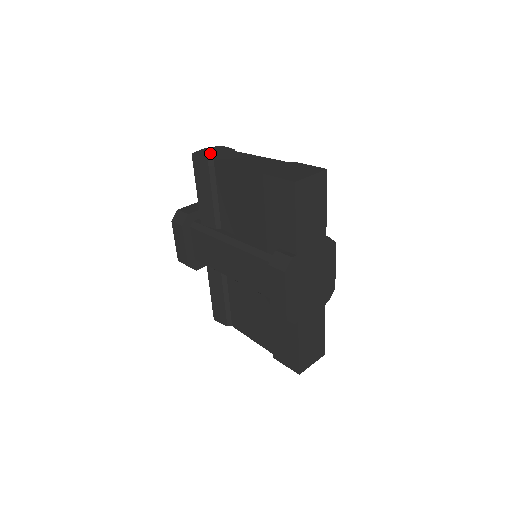
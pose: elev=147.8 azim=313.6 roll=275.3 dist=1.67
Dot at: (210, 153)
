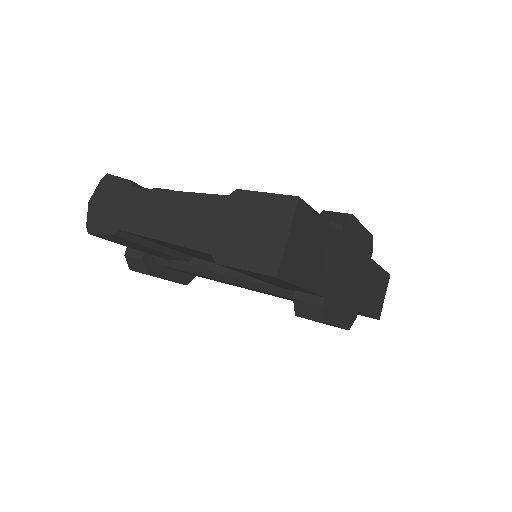
Dot at: (107, 215)
